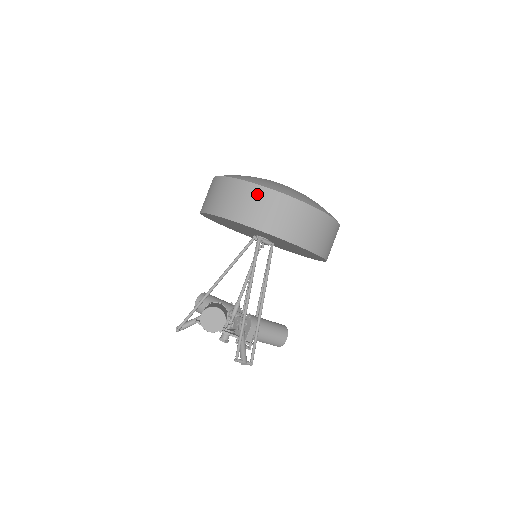
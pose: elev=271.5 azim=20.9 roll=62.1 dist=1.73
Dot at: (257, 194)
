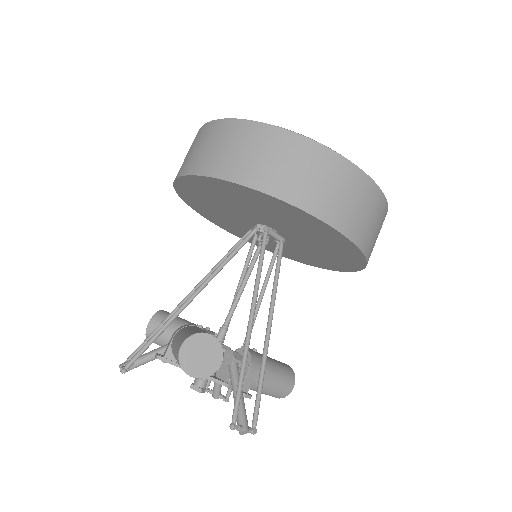
Dot at: (293, 147)
